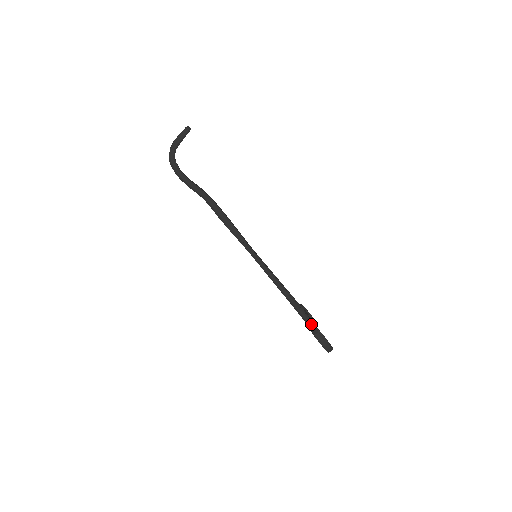
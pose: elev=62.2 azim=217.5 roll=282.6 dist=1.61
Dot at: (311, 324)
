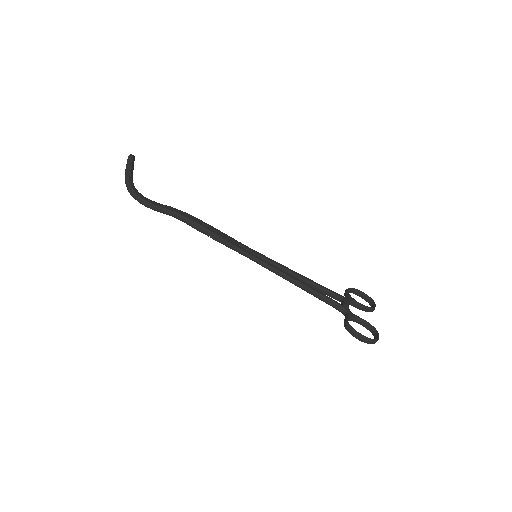
Dot at: (346, 314)
